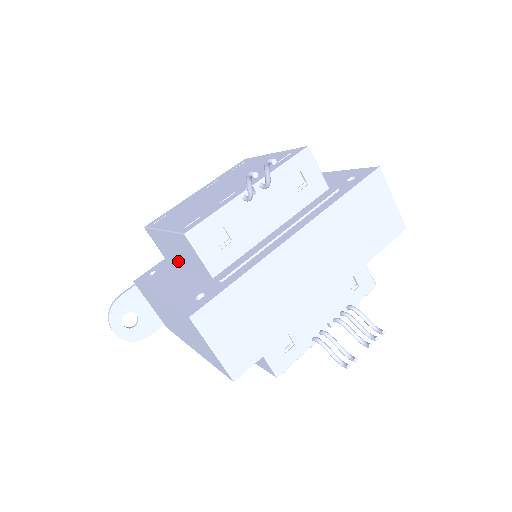
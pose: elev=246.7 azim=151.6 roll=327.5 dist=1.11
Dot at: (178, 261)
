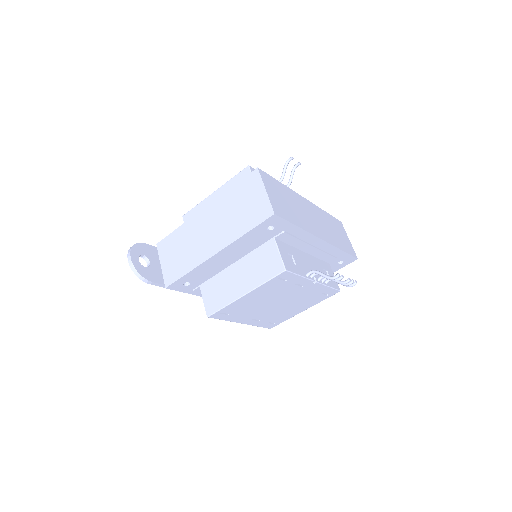
Dot at: occluded
